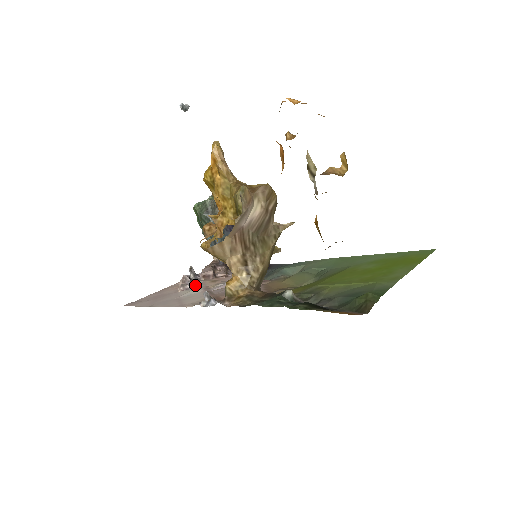
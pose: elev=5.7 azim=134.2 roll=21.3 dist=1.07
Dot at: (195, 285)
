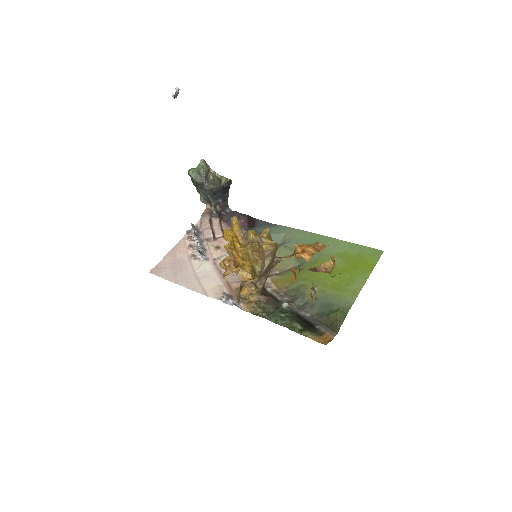
Dot at: (204, 257)
